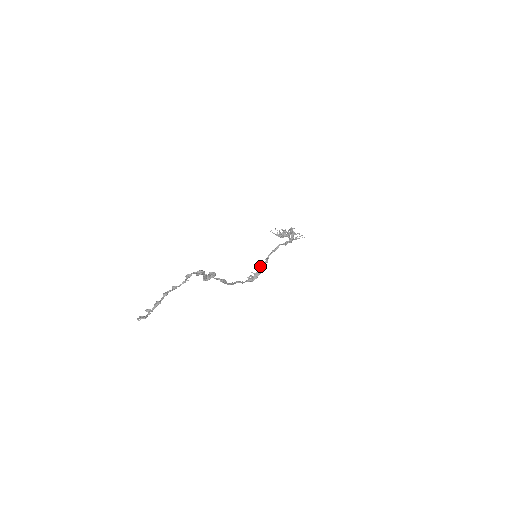
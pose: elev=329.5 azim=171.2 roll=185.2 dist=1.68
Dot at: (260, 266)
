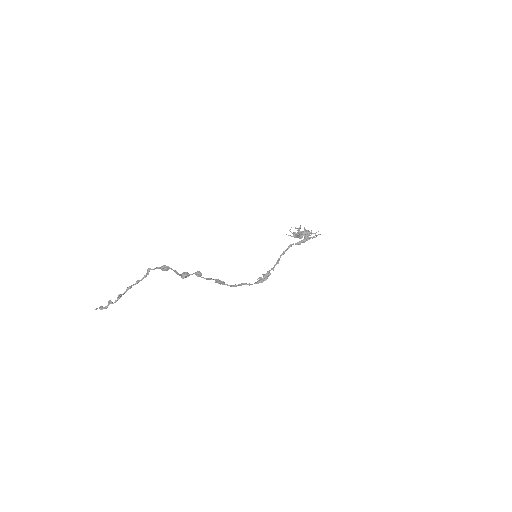
Dot at: (272, 268)
